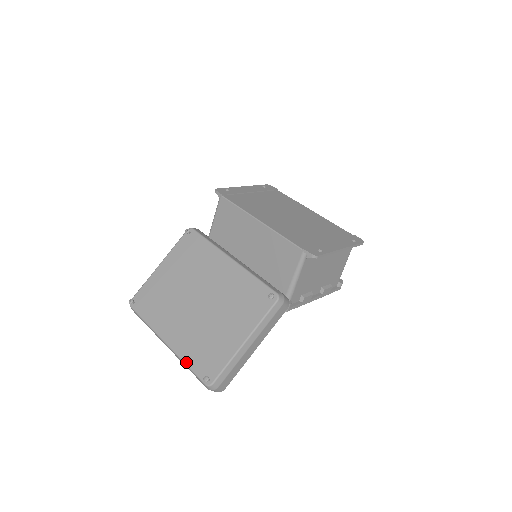
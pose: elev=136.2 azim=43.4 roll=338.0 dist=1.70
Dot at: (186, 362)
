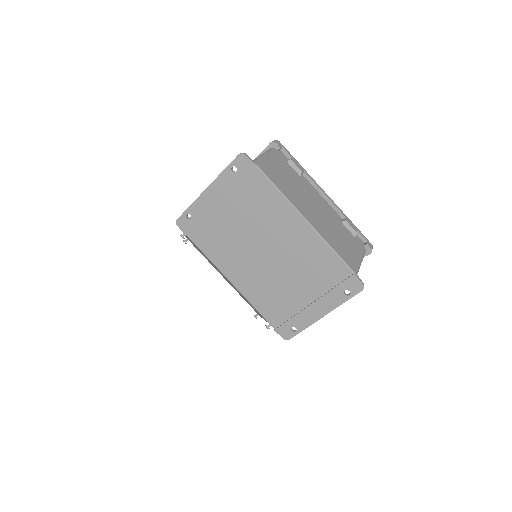
Dot at: occluded
